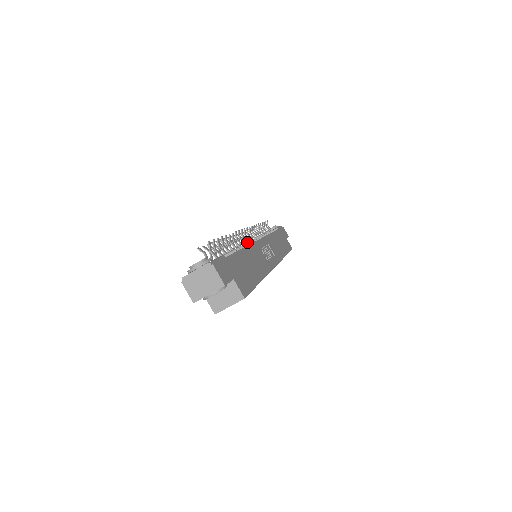
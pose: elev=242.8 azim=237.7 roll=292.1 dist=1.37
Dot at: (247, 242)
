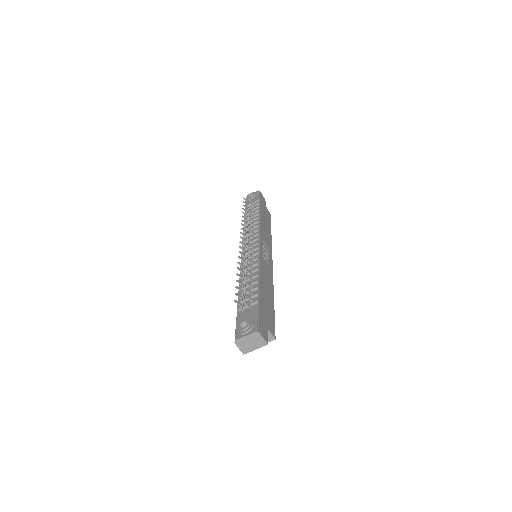
Dot at: (252, 252)
